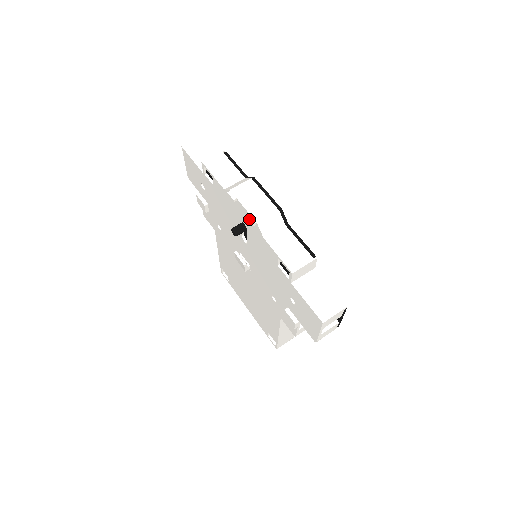
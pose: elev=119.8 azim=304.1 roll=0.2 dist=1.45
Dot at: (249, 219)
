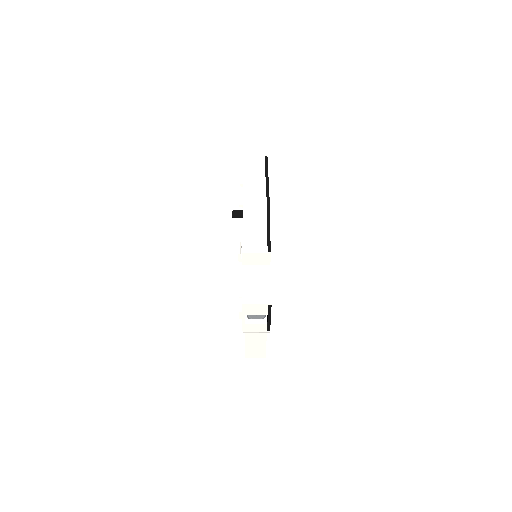
Dot at: (239, 200)
